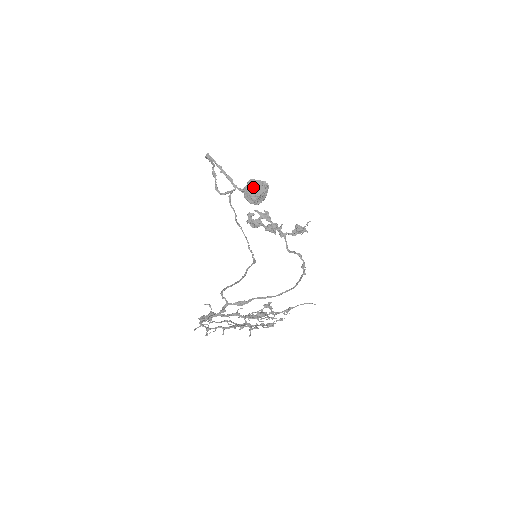
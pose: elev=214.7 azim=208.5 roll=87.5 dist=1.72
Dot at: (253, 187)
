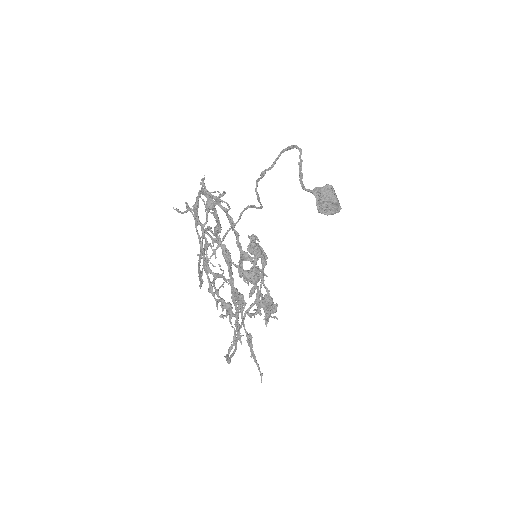
Dot at: occluded
